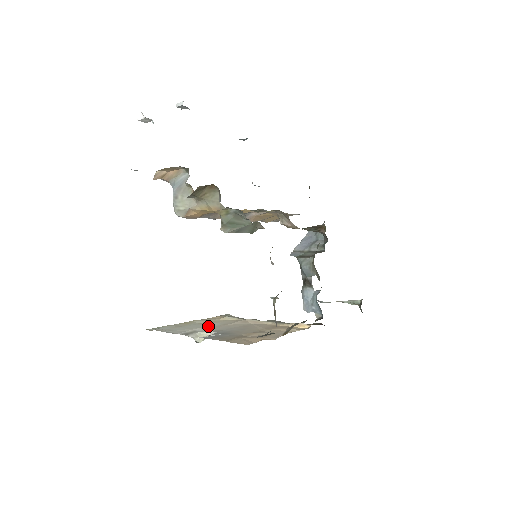
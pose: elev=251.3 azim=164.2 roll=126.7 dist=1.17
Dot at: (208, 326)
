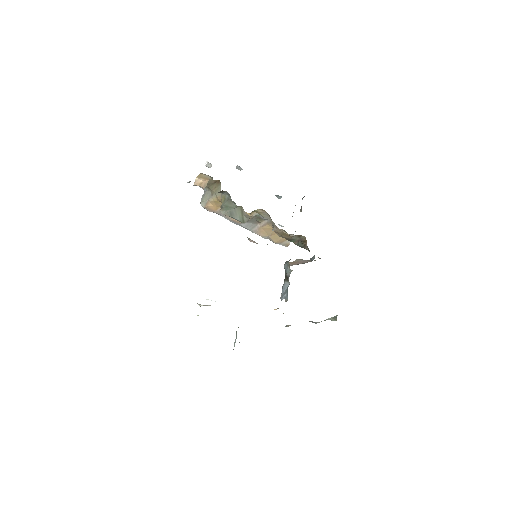
Dot at: occluded
